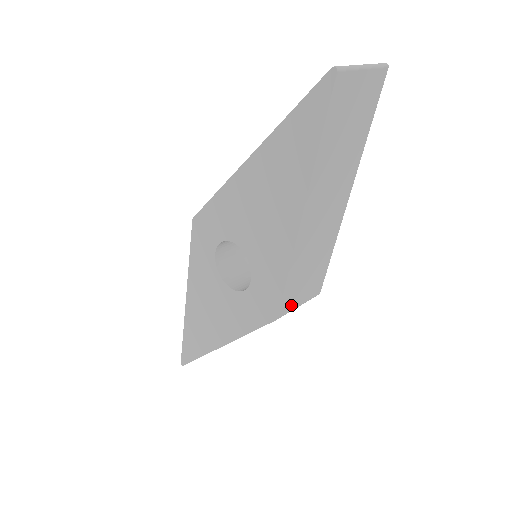
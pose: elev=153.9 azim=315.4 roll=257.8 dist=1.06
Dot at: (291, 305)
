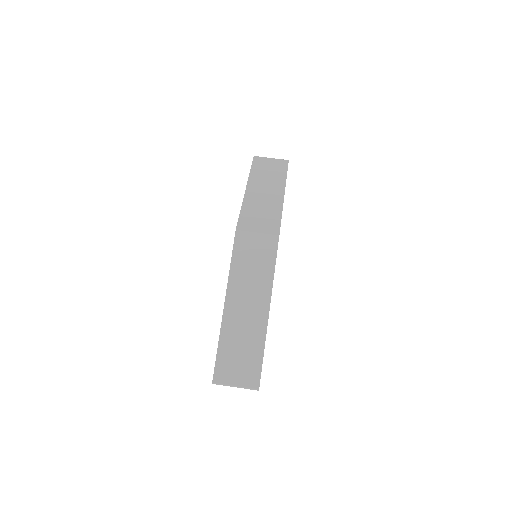
Dot at: occluded
